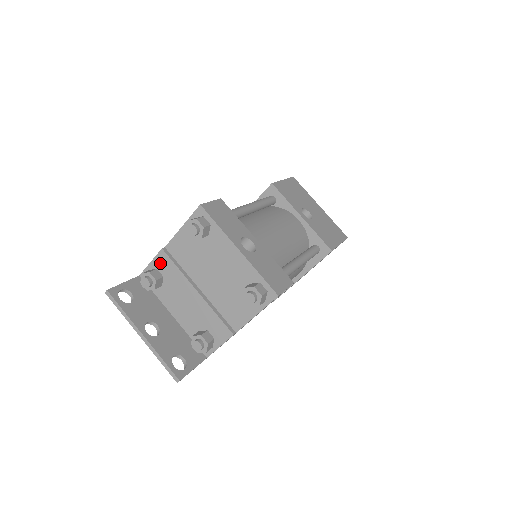
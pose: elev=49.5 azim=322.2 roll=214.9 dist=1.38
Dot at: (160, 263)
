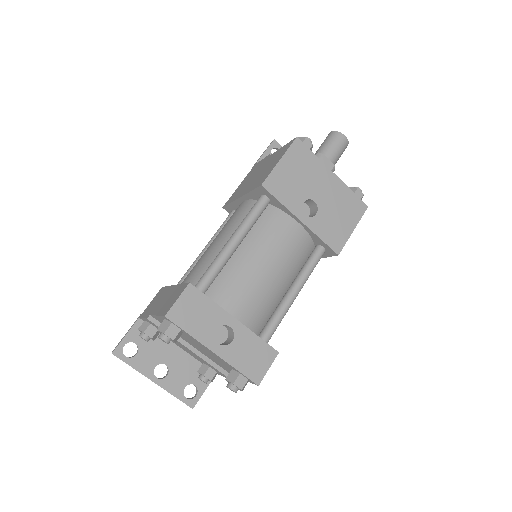
Dot at: (151, 323)
